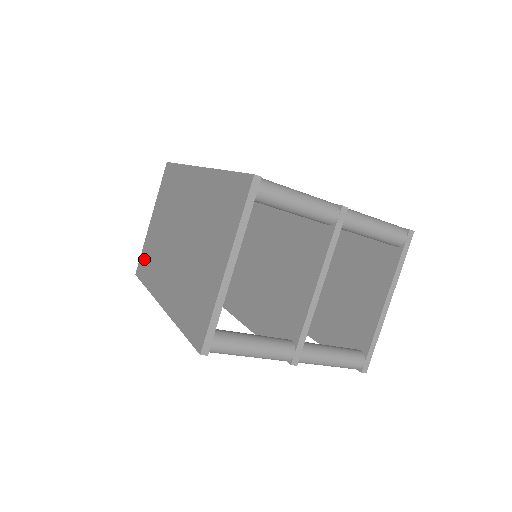
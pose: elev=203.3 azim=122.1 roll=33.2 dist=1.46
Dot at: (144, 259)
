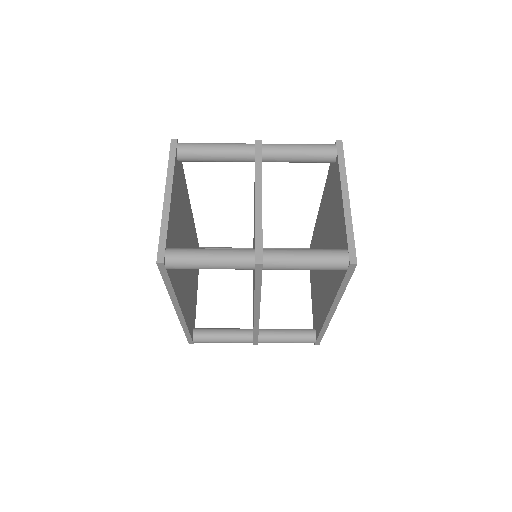
Dot at: occluded
